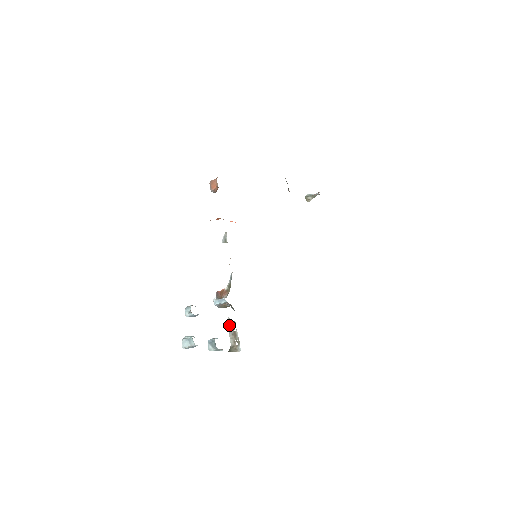
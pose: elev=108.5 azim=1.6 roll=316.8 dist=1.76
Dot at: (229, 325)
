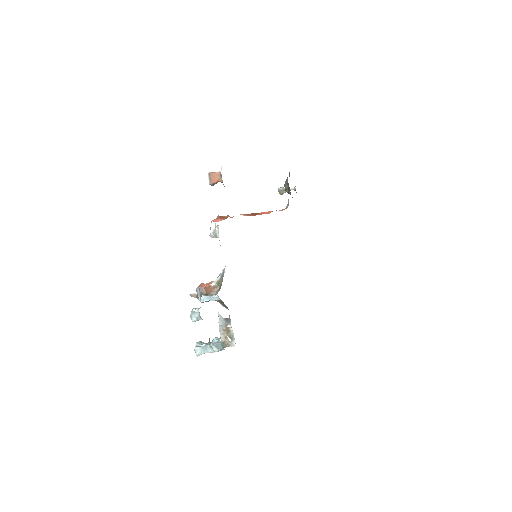
Dot at: (220, 321)
